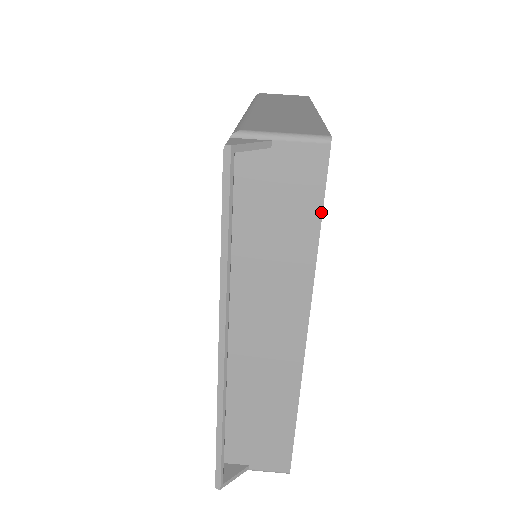
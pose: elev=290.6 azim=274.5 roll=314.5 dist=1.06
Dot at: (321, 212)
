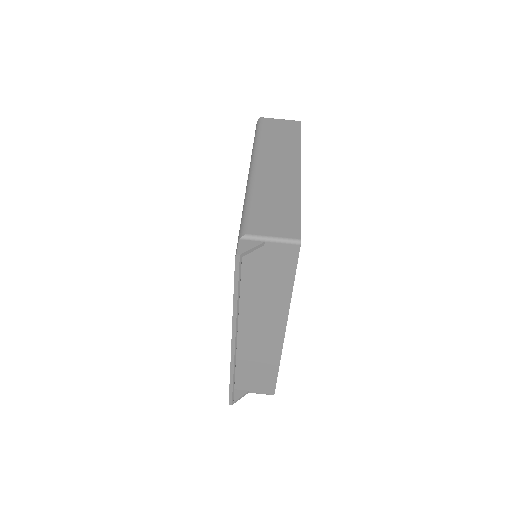
Dot at: (294, 276)
